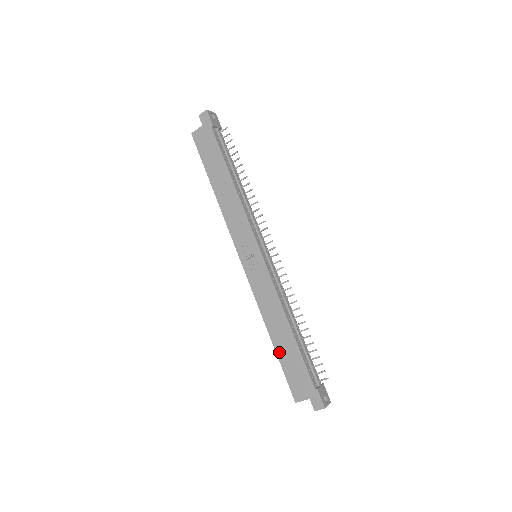
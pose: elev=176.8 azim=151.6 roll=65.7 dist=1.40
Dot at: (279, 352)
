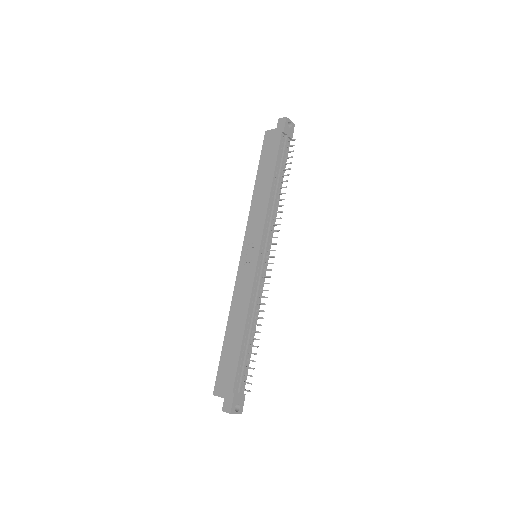
Dot at: (225, 345)
